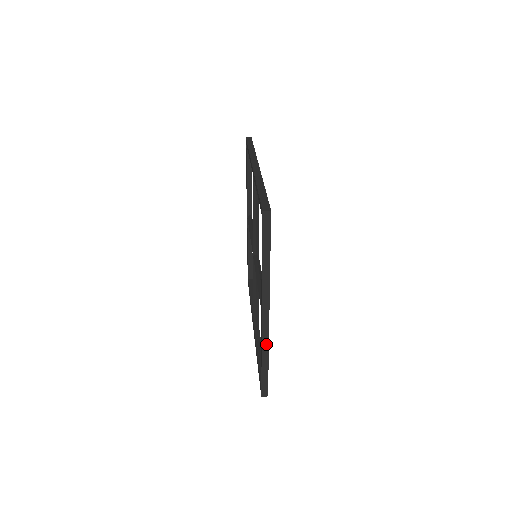
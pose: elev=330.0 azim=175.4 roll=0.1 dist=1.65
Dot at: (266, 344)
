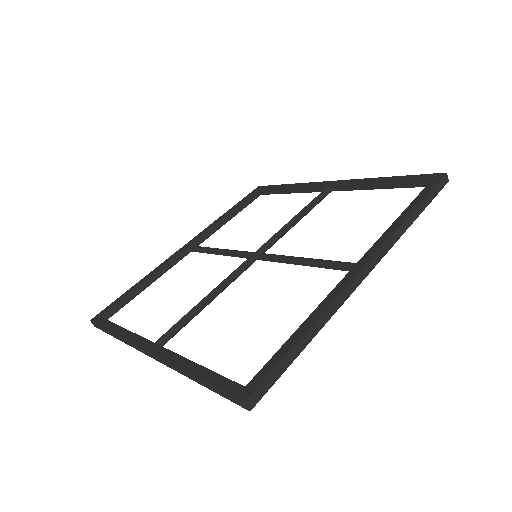
Dot at: (128, 343)
